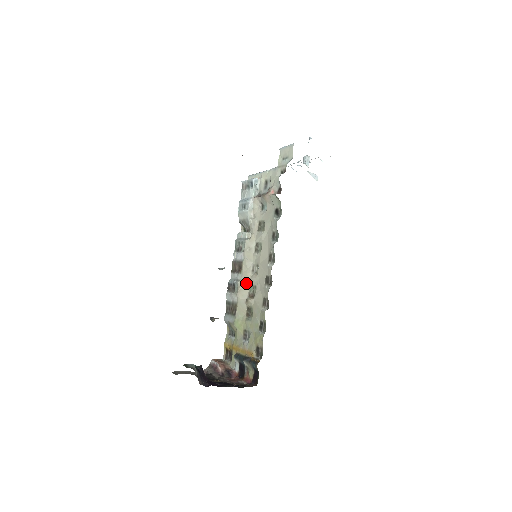
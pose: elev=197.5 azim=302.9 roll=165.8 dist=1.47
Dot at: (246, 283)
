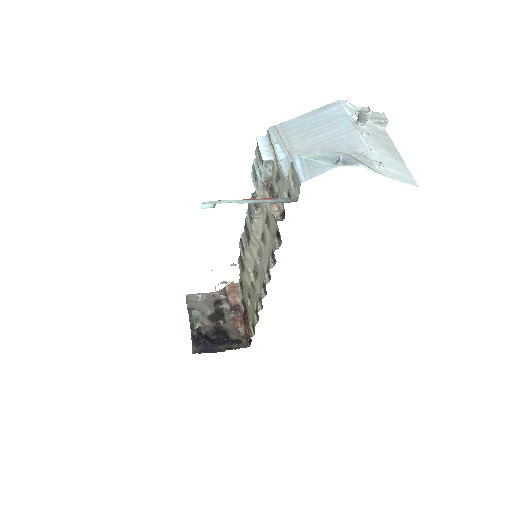
Dot at: (252, 258)
